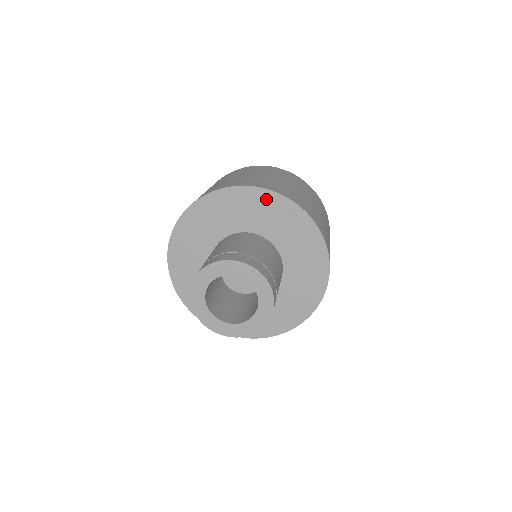
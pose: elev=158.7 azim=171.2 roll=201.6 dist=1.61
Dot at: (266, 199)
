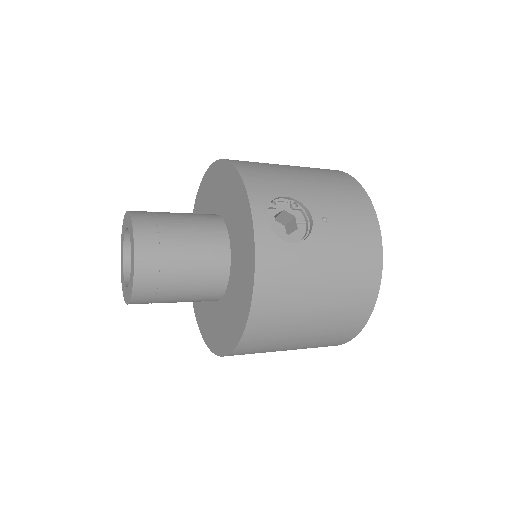
Dot at: (204, 187)
